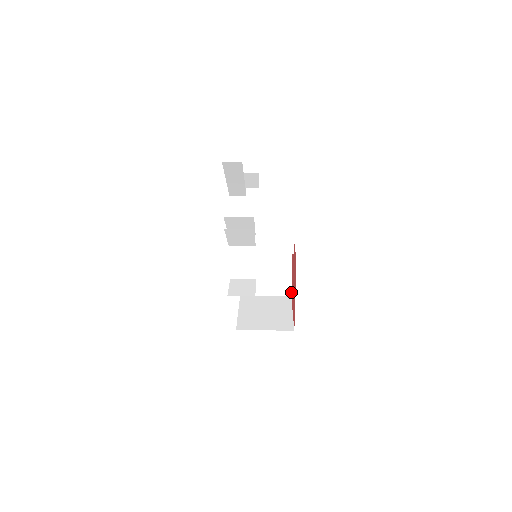
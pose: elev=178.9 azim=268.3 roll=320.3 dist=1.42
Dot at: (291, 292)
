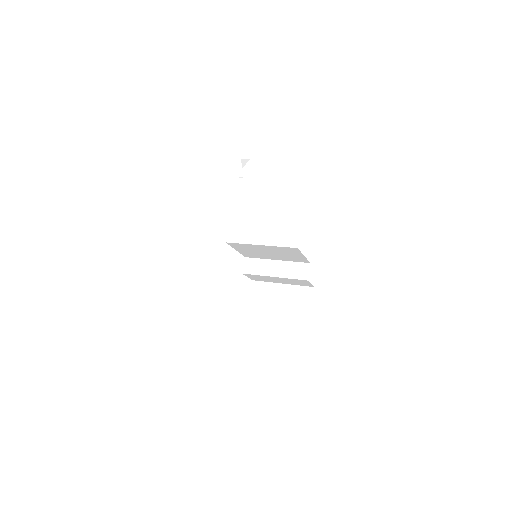
Dot at: (303, 354)
